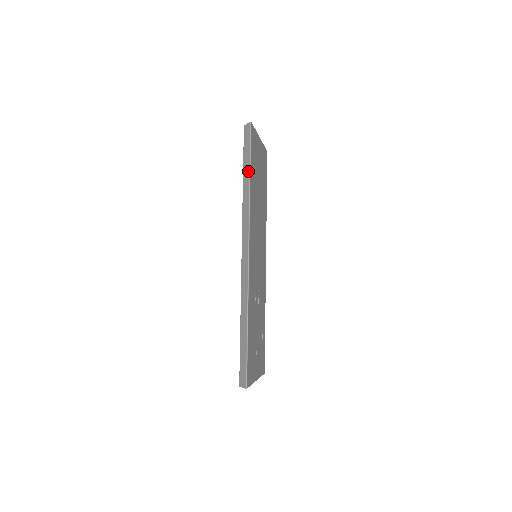
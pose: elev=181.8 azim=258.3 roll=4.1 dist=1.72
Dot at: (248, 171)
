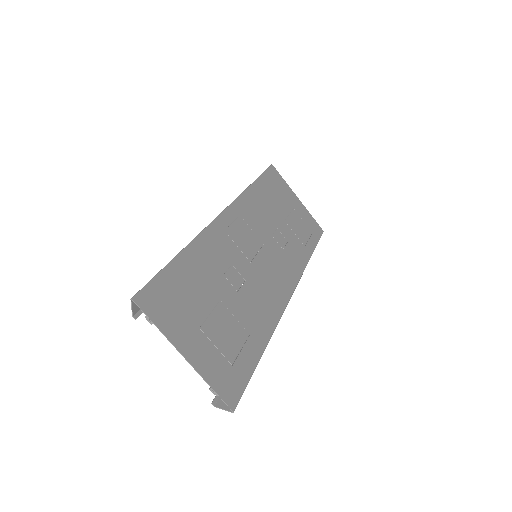
Dot at: occluded
